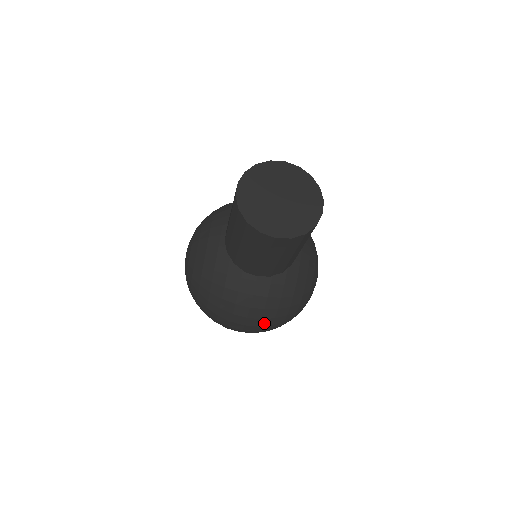
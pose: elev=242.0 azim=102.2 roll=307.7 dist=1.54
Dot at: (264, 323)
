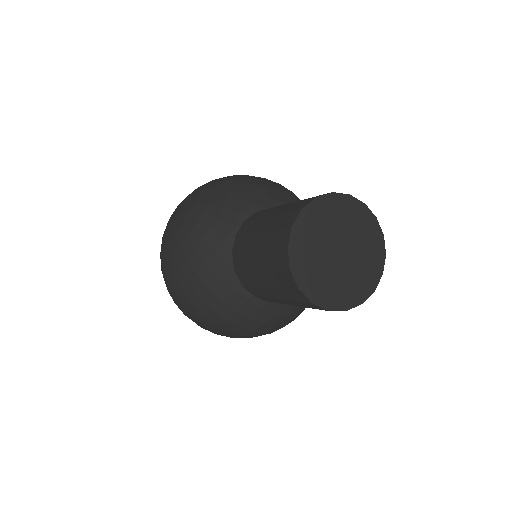
Dot at: (230, 335)
